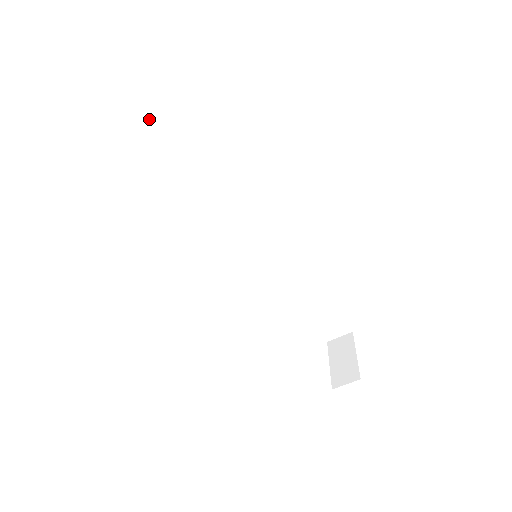
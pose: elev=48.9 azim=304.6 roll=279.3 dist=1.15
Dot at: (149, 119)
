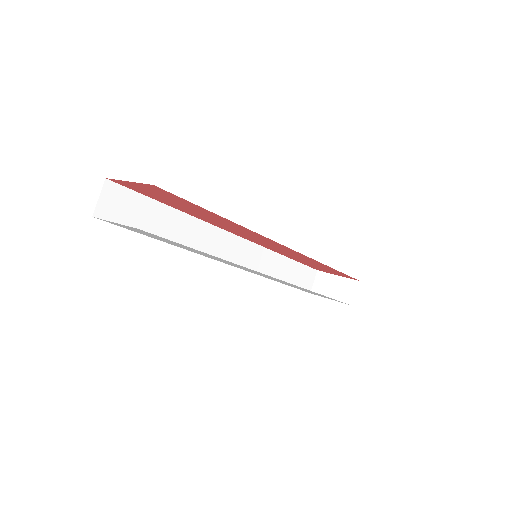
Dot at: (118, 218)
